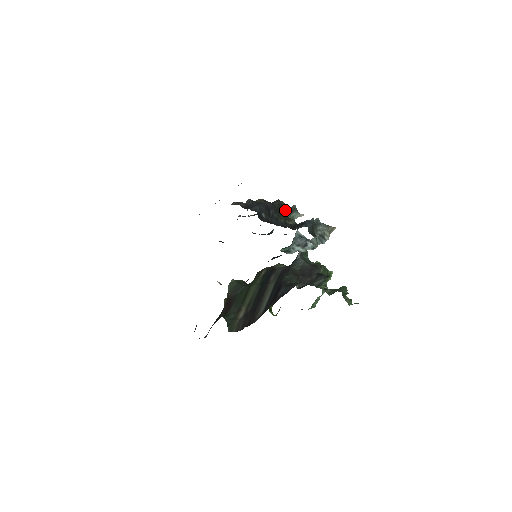
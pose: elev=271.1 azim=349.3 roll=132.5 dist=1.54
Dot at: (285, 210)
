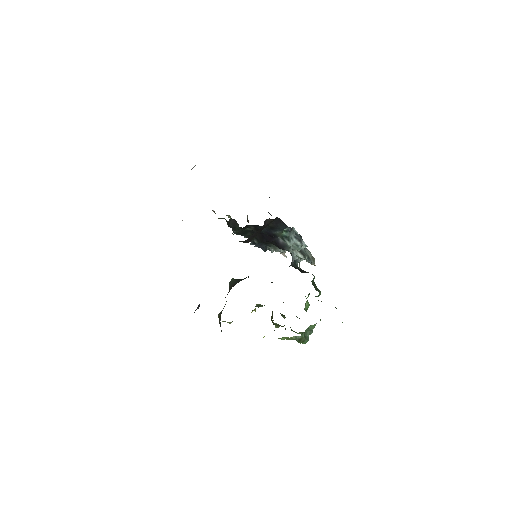
Dot at: occluded
